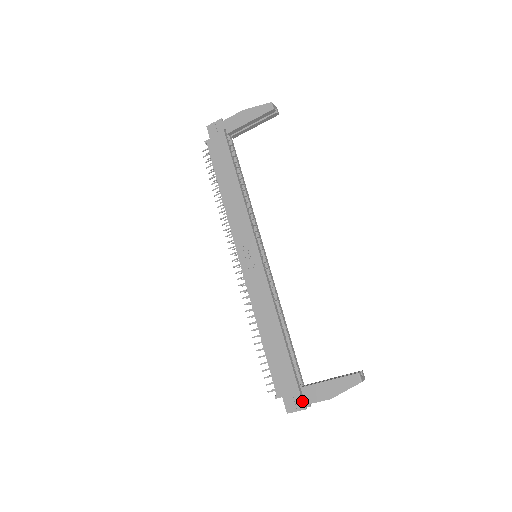
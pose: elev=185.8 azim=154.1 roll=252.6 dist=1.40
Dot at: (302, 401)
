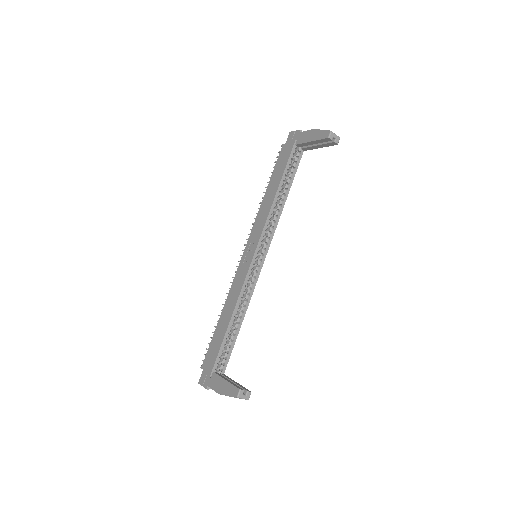
Dot at: (208, 382)
